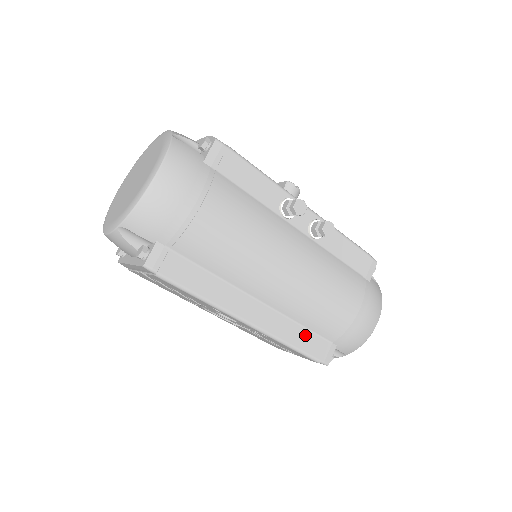
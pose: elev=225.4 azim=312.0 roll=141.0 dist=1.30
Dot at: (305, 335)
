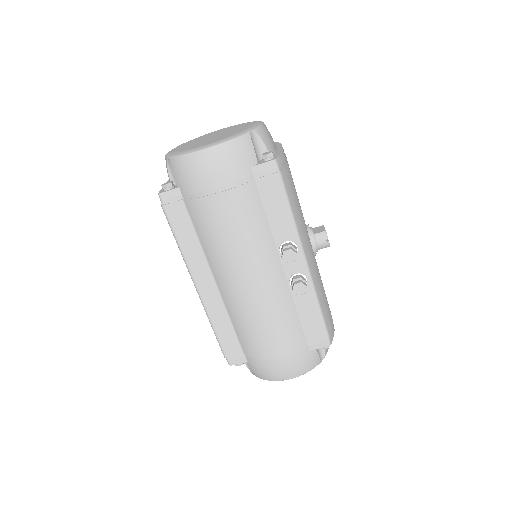
Dot at: (230, 333)
